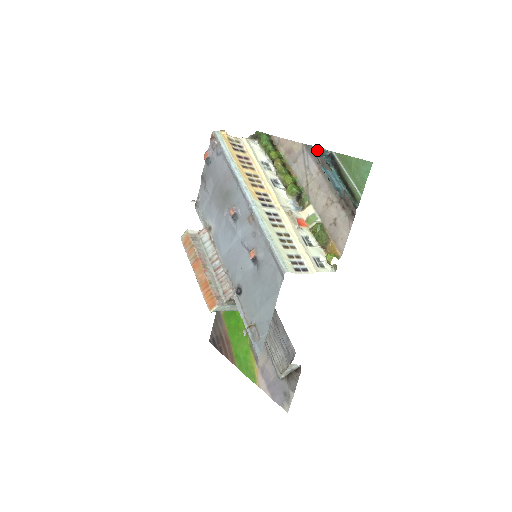
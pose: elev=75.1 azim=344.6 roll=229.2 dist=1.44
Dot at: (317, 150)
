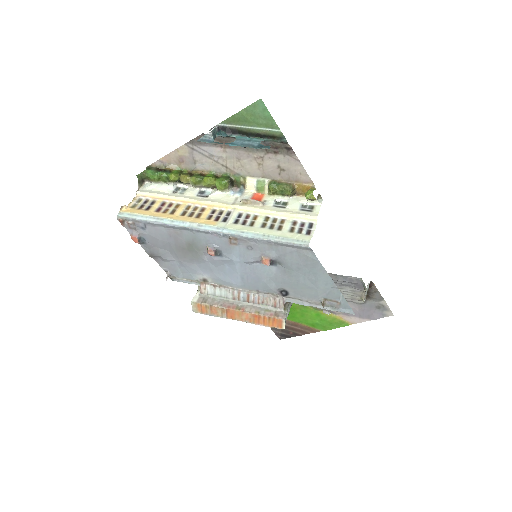
Dot at: (208, 137)
